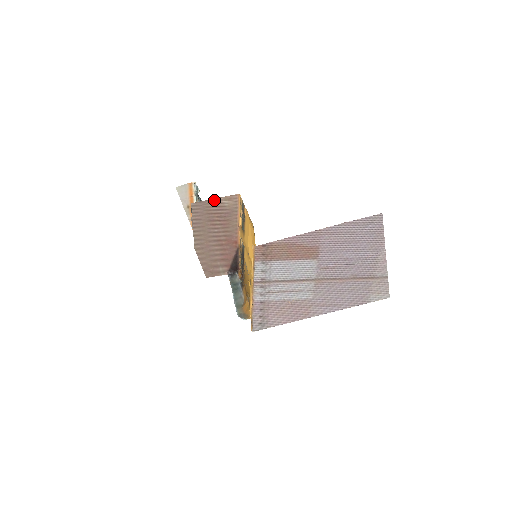
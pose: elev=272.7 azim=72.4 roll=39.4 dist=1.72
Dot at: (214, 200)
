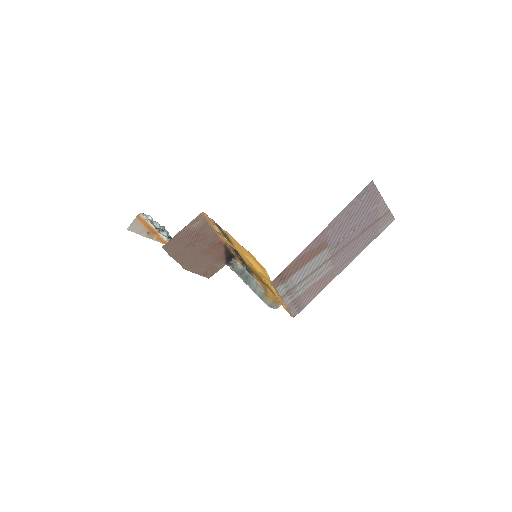
Dot at: (182, 231)
